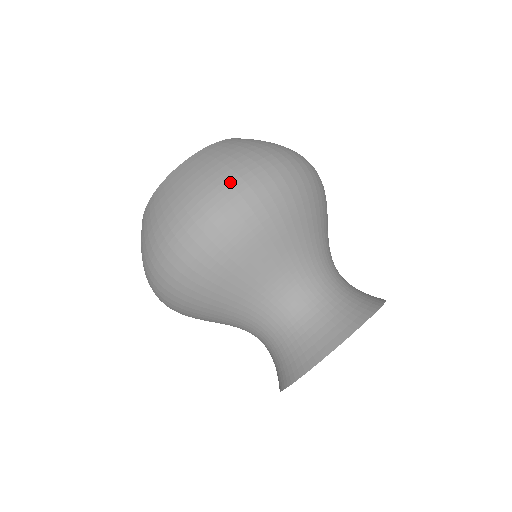
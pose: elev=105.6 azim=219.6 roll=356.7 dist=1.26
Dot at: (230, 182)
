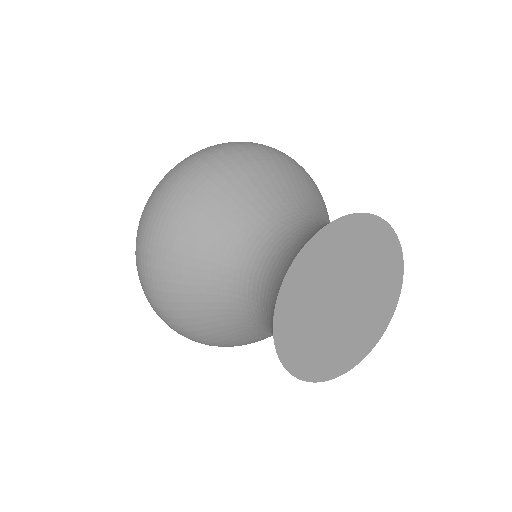
Dot at: (151, 200)
